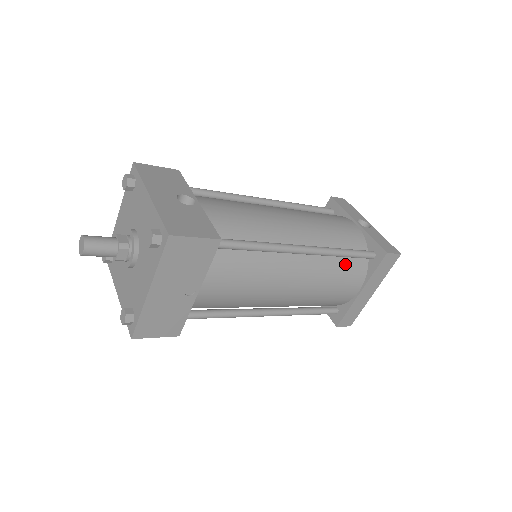
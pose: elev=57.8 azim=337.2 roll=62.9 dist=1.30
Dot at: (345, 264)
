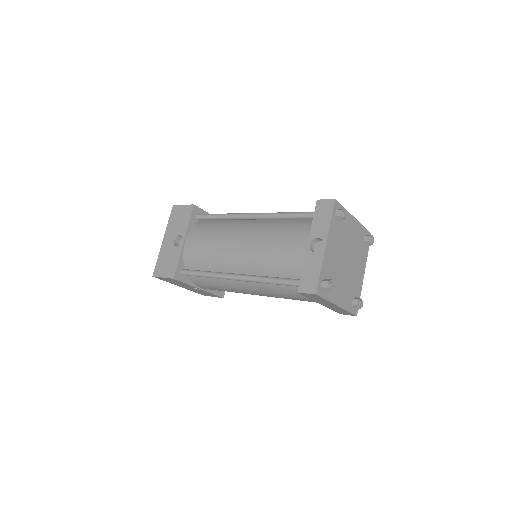
Dot at: (285, 286)
